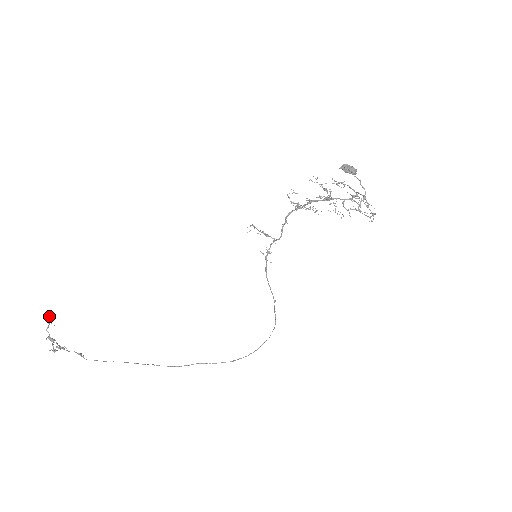
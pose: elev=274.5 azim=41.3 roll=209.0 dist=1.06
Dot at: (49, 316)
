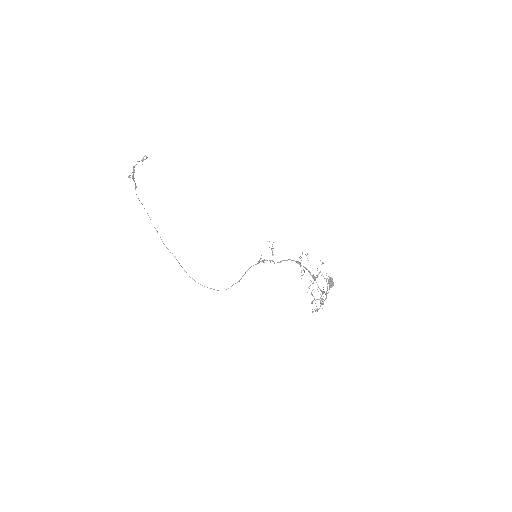
Dot at: (146, 157)
